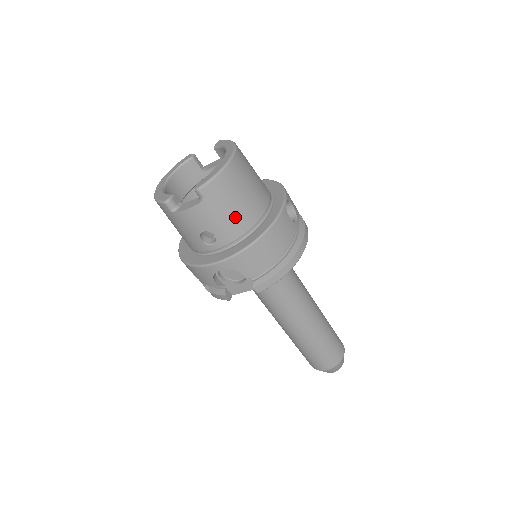
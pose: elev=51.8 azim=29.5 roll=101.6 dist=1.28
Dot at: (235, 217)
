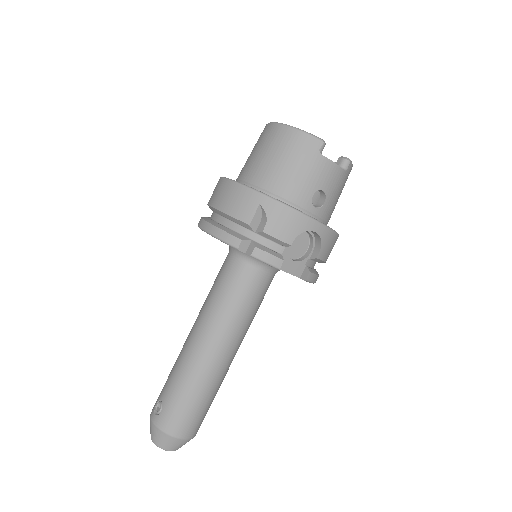
Dot at: (335, 205)
